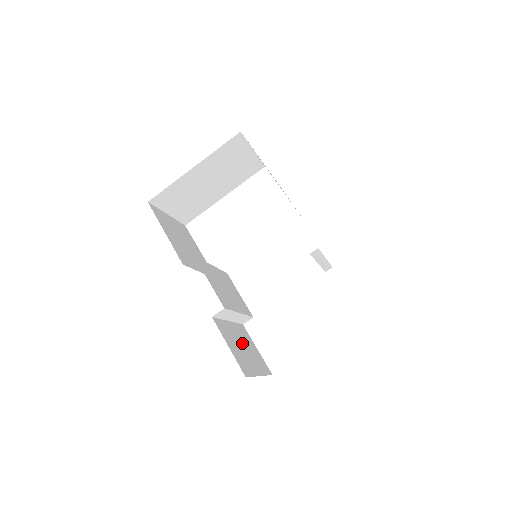
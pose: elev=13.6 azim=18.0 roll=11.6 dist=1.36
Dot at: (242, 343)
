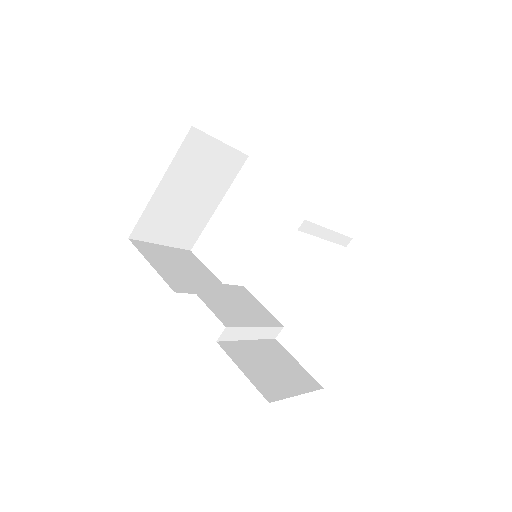
Dot at: (270, 361)
